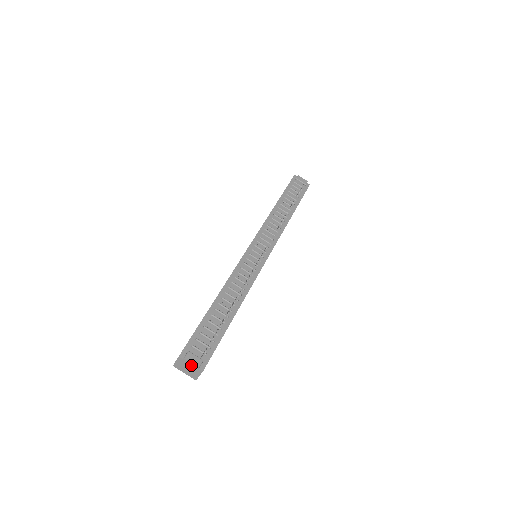
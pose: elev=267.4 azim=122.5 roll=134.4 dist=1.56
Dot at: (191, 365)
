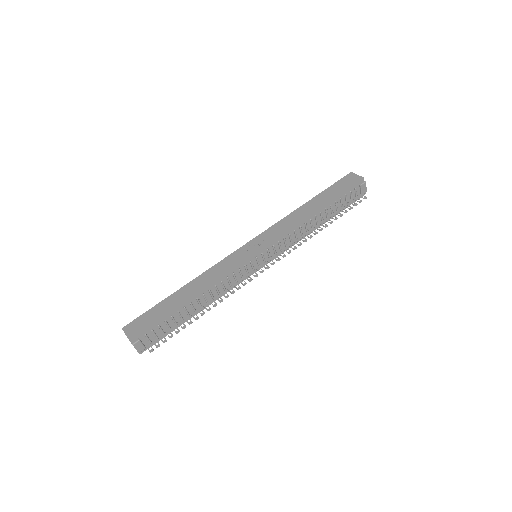
Dot at: (135, 347)
